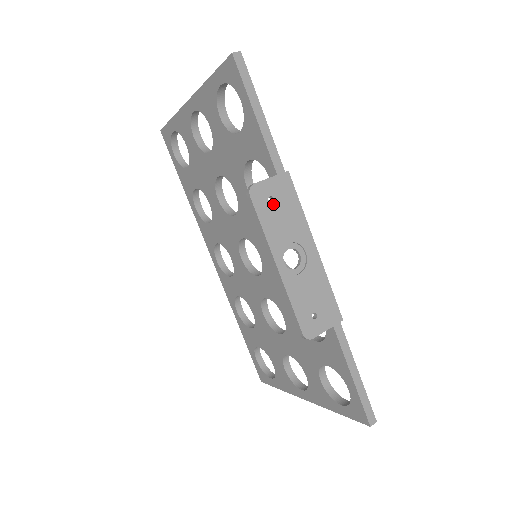
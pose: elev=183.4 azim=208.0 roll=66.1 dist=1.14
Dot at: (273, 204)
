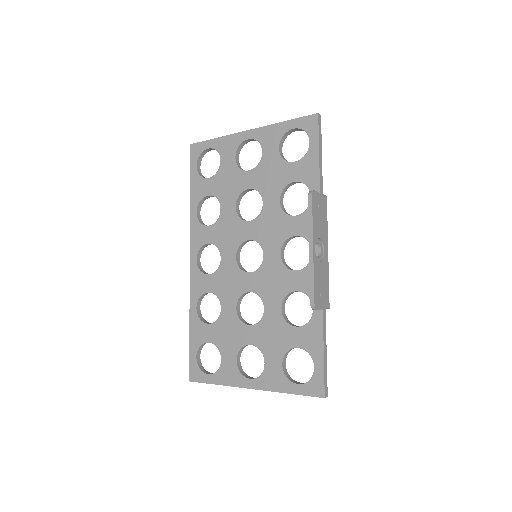
Dot at: (319, 209)
